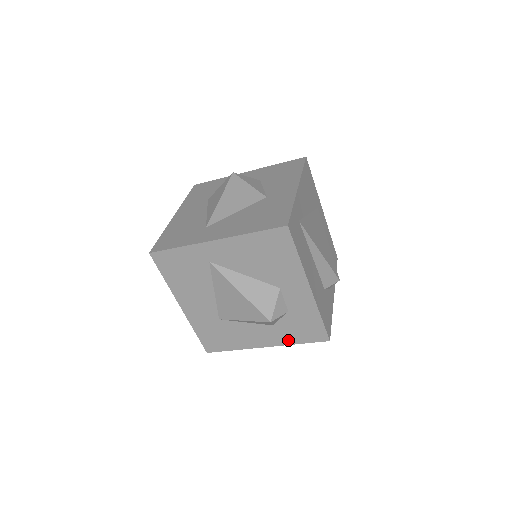
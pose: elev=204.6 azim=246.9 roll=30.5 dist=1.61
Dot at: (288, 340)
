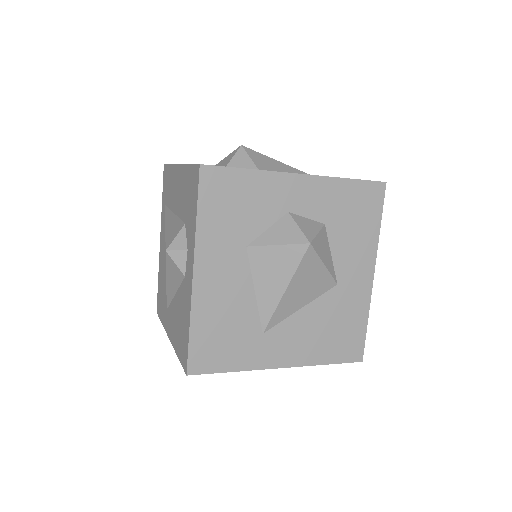
Dot at: occluded
